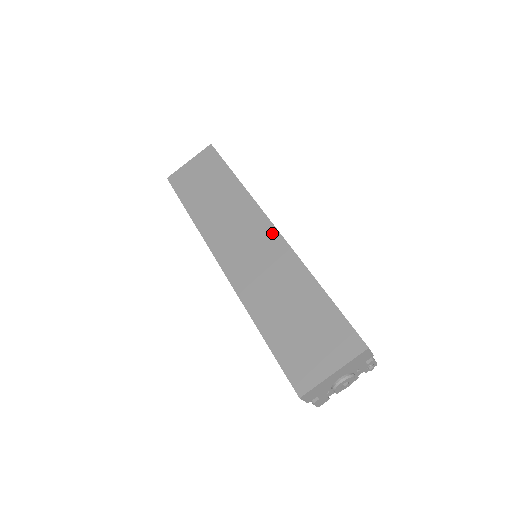
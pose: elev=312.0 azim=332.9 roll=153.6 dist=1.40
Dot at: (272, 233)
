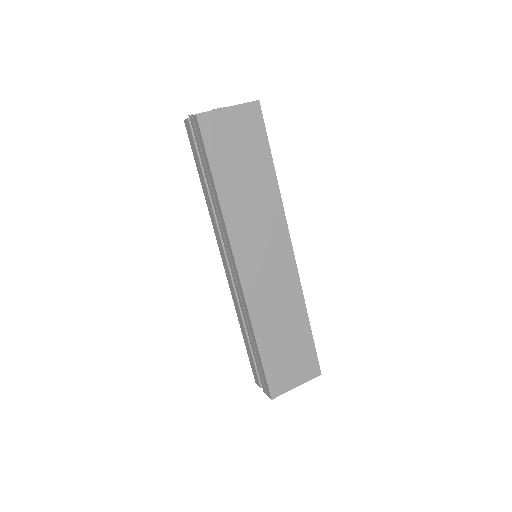
Dot at: (290, 258)
